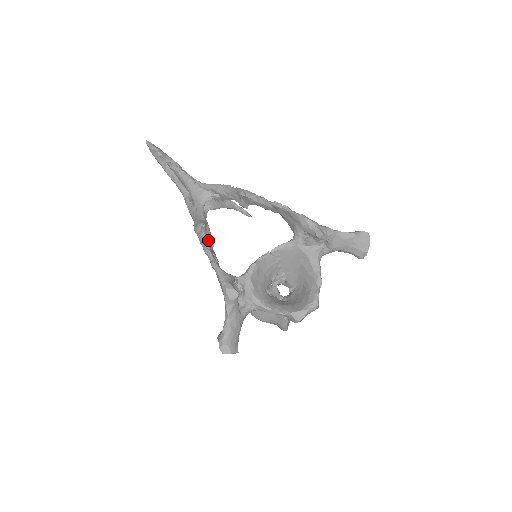
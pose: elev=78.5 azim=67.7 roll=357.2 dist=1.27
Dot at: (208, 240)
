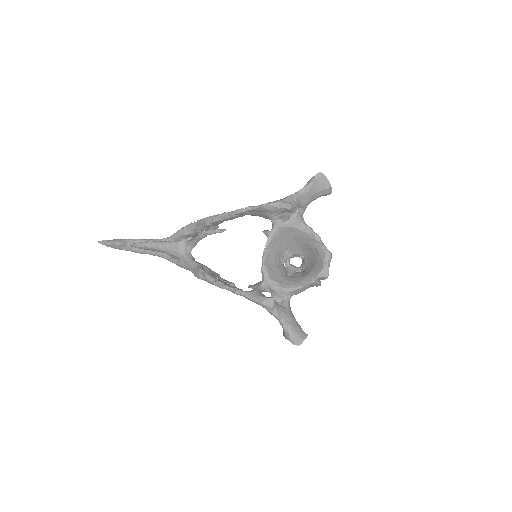
Dot at: (215, 277)
